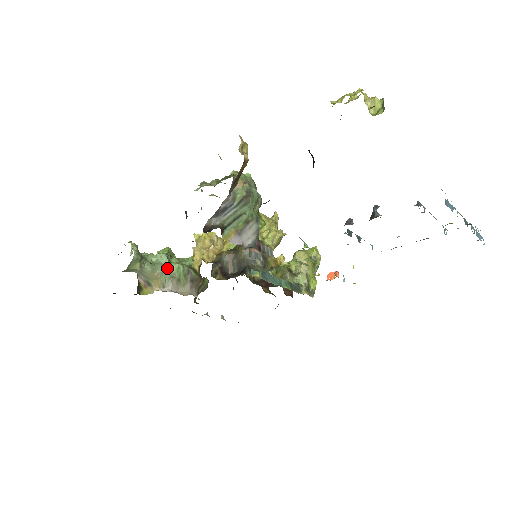
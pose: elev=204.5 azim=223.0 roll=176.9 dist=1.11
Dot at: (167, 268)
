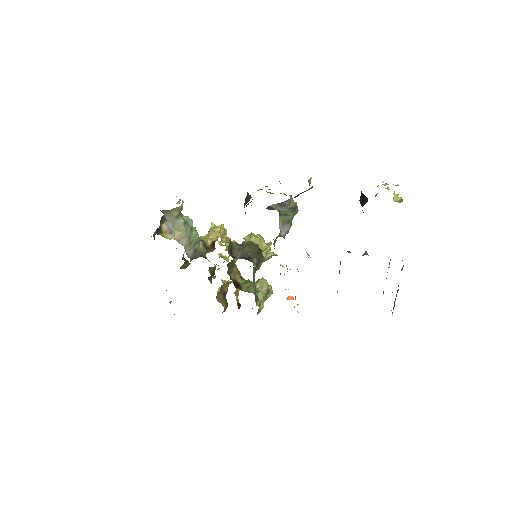
Dot at: (190, 229)
